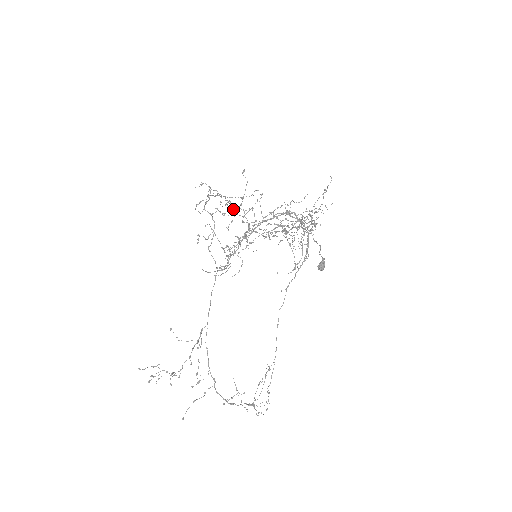
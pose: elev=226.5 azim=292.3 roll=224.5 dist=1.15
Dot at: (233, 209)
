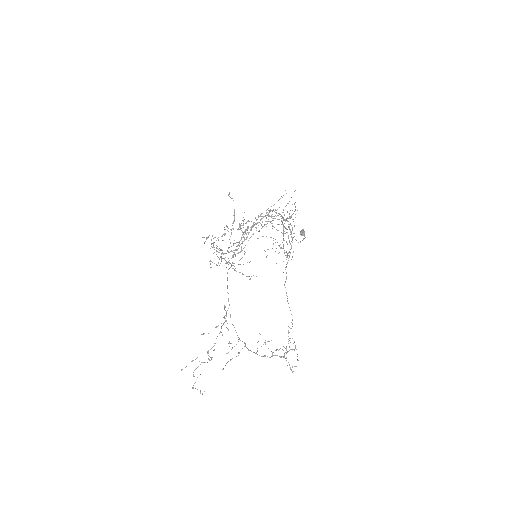
Dot at: occluded
